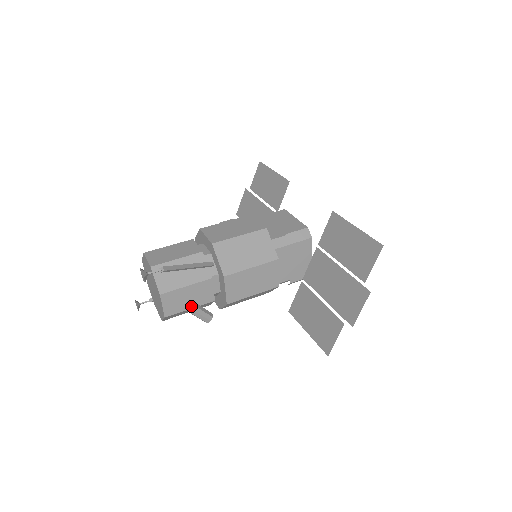
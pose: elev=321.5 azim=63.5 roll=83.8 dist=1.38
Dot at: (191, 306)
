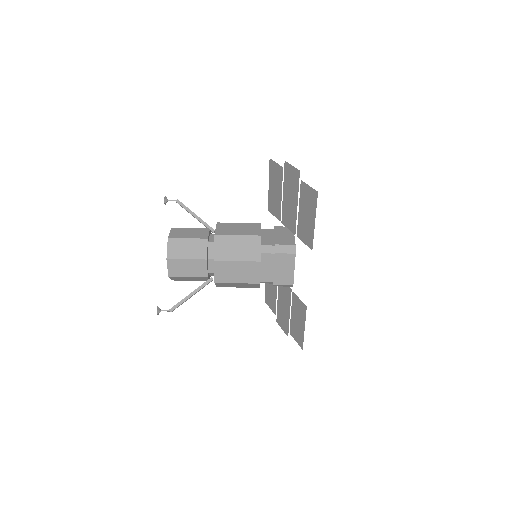
Dot at: occluded
